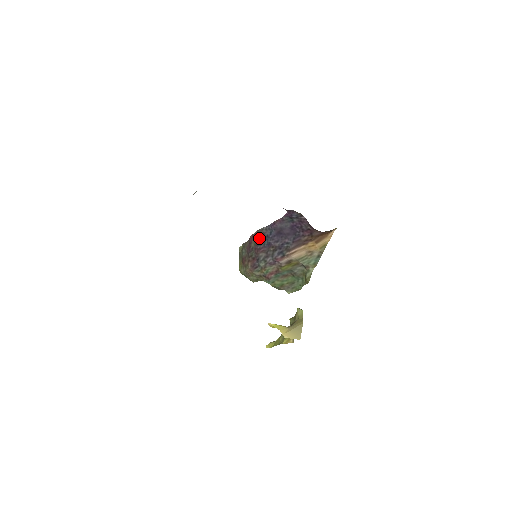
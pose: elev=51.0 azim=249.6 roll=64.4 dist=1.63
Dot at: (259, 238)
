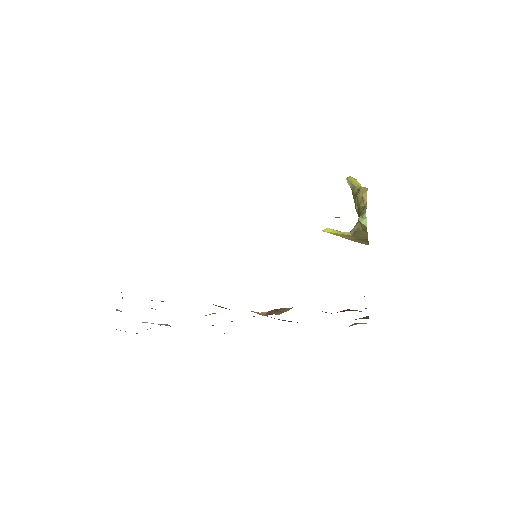
Dot at: occluded
